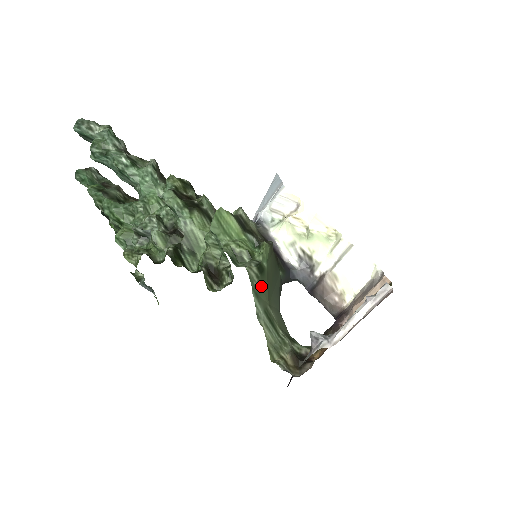
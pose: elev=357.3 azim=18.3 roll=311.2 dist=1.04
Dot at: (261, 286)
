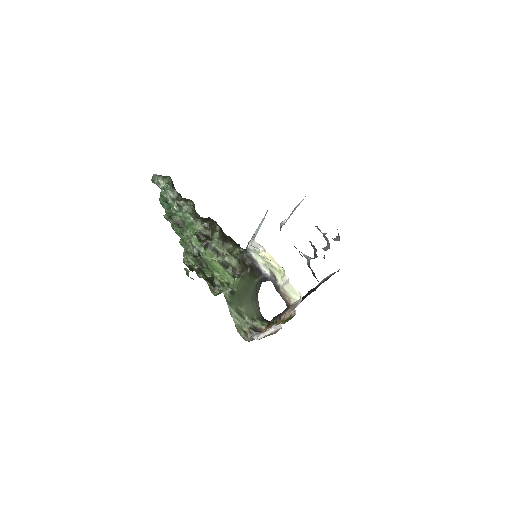
Dot at: (233, 300)
